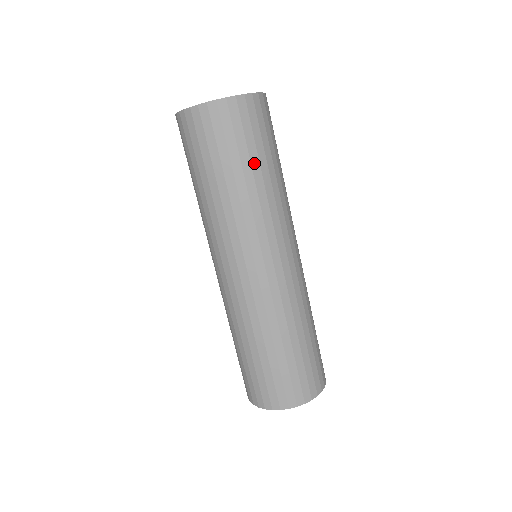
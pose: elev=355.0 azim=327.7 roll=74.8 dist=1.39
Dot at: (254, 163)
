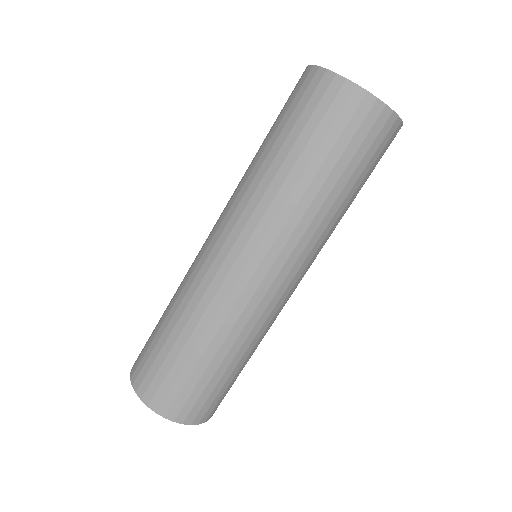
Dot at: (350, 183)
